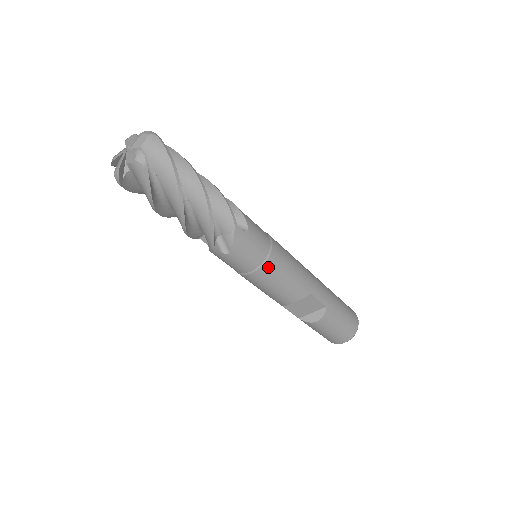
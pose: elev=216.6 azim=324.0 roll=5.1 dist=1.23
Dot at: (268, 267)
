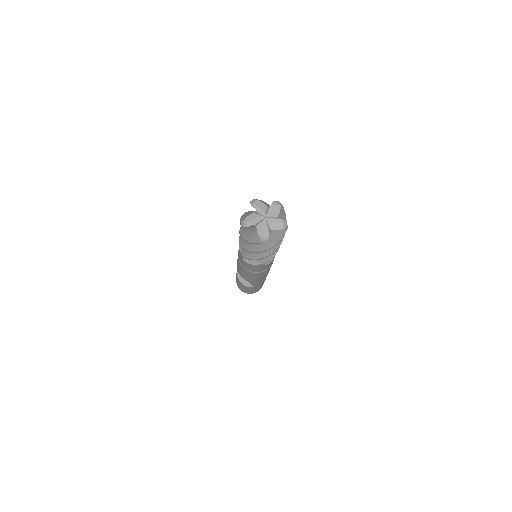
Dot at: (253, 273)
